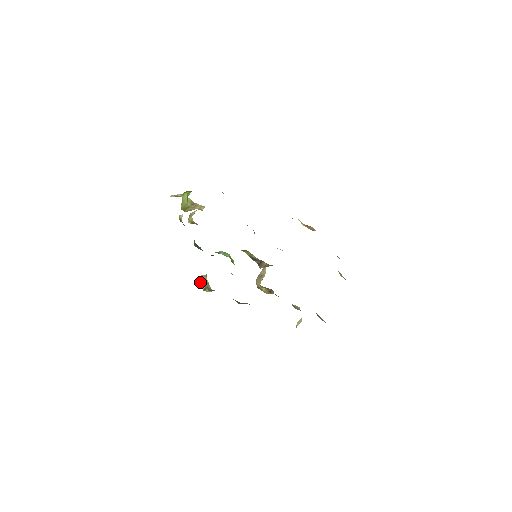
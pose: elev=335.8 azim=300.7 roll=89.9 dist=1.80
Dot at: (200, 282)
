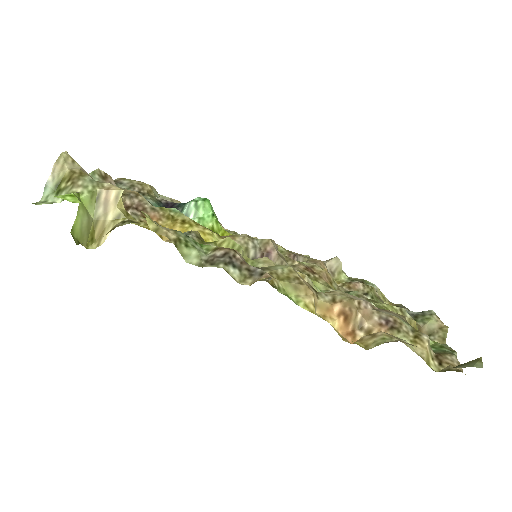
Dot at: occluded
